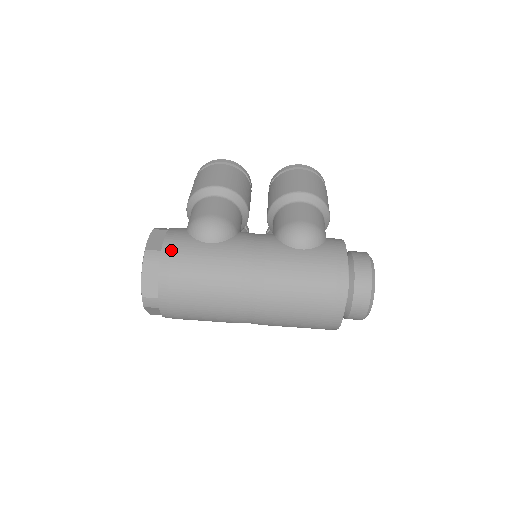
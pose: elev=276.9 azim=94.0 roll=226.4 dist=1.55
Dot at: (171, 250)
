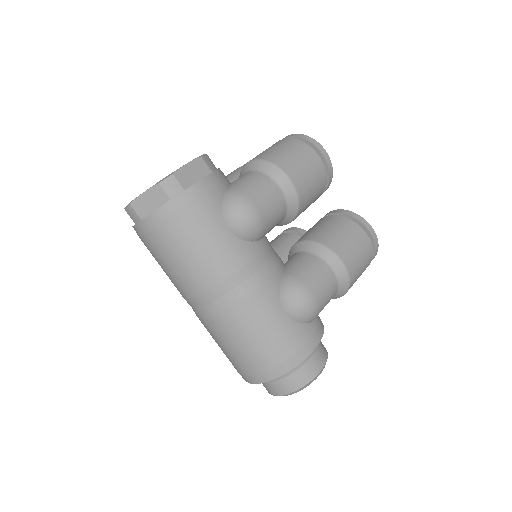
Dot at: (192, 200)
